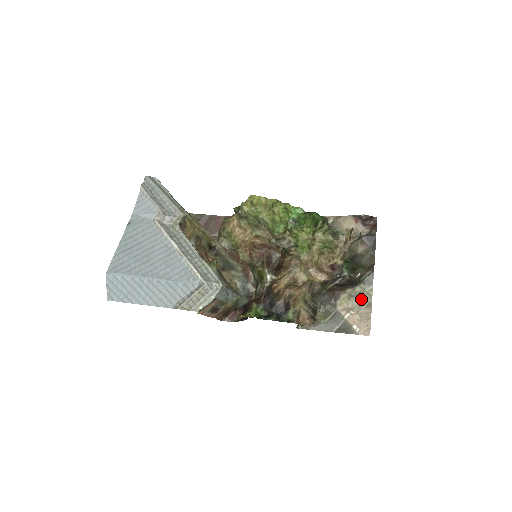
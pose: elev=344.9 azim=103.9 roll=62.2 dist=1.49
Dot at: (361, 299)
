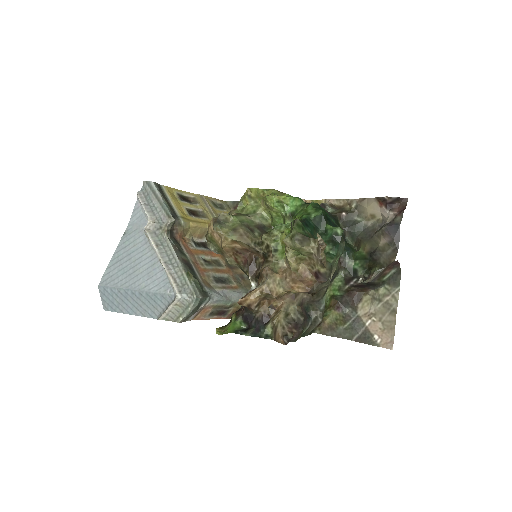
Dot at: (385, 303)
